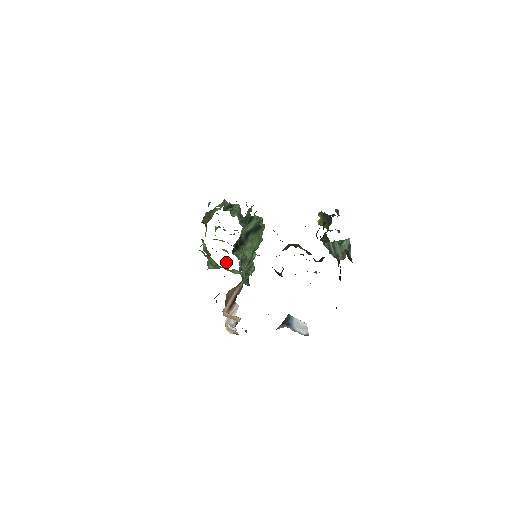
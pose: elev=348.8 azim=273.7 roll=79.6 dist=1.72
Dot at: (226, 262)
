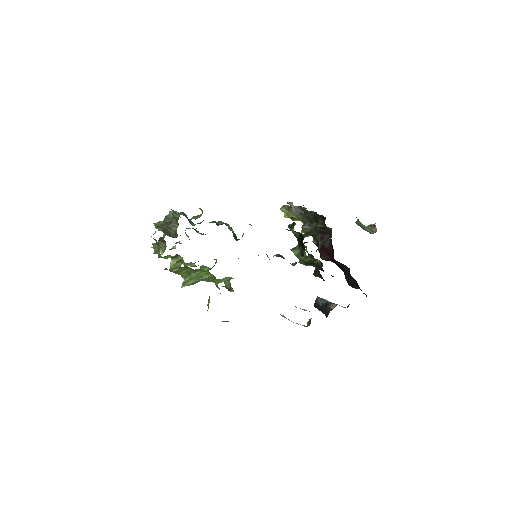
Dot at: occluded
